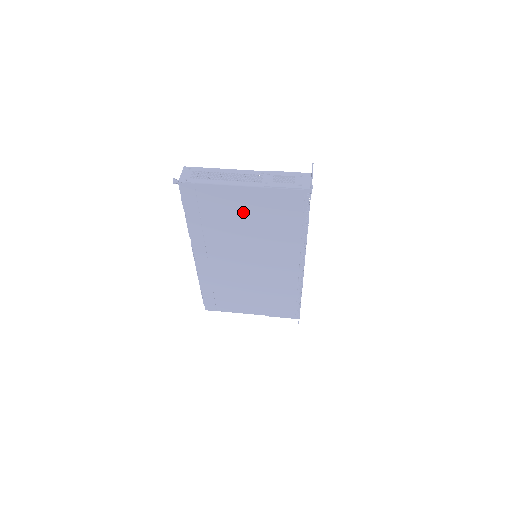
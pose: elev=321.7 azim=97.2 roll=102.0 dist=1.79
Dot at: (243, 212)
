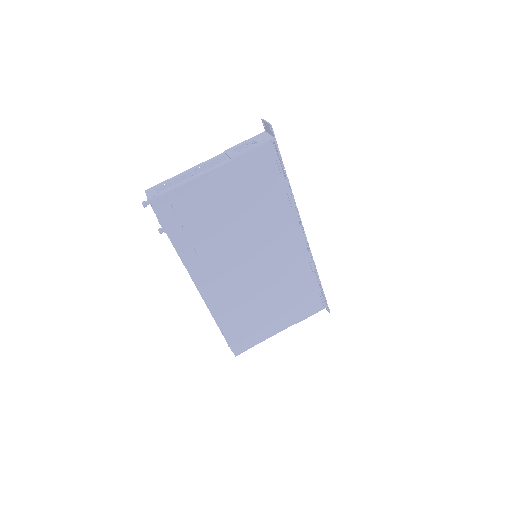
Dot at: (224, 202)
